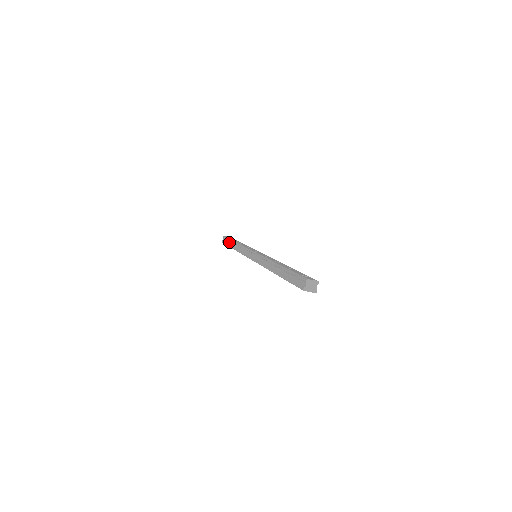
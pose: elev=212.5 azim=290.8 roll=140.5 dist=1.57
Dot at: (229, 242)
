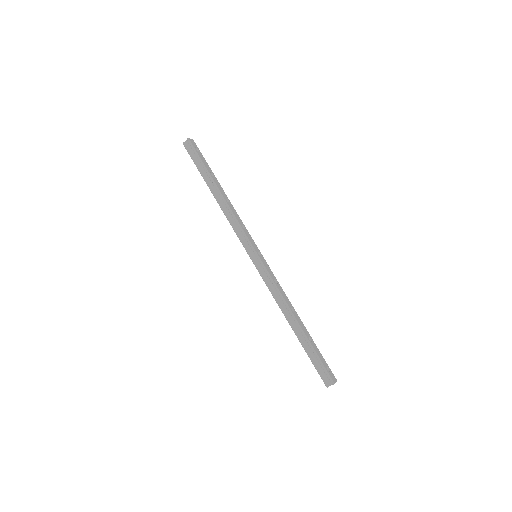
Dot at: (203, 170)
